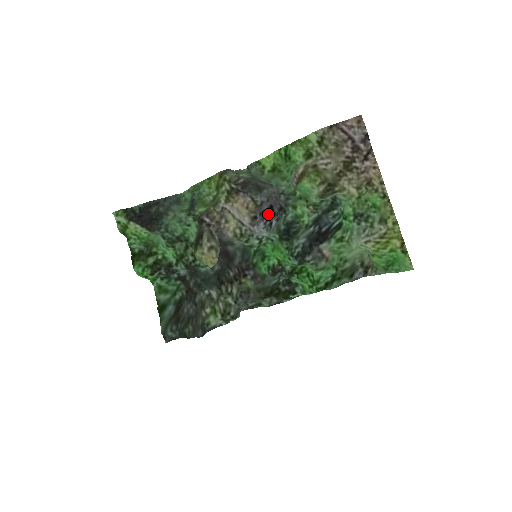
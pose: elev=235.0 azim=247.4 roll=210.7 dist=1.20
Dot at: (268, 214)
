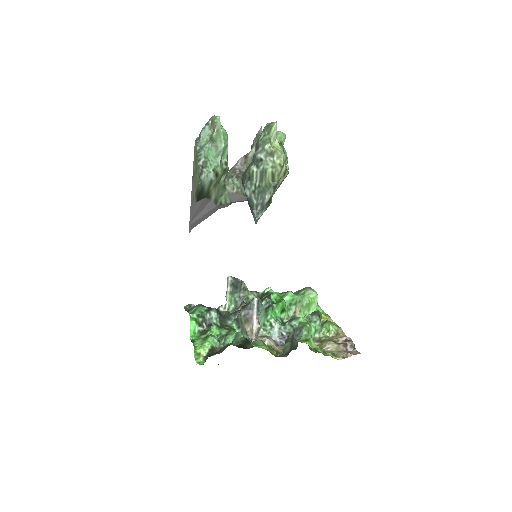
Dot at: occluded
